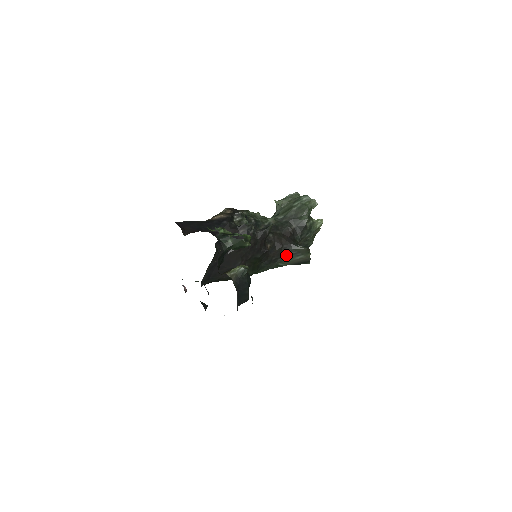
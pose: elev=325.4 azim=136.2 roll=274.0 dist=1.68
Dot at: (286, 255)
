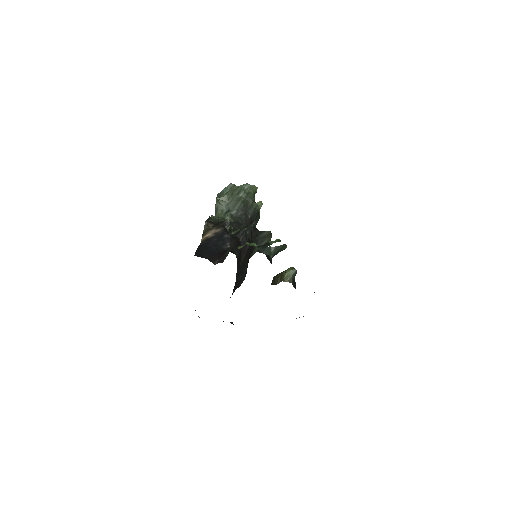
Dot at: occluded
